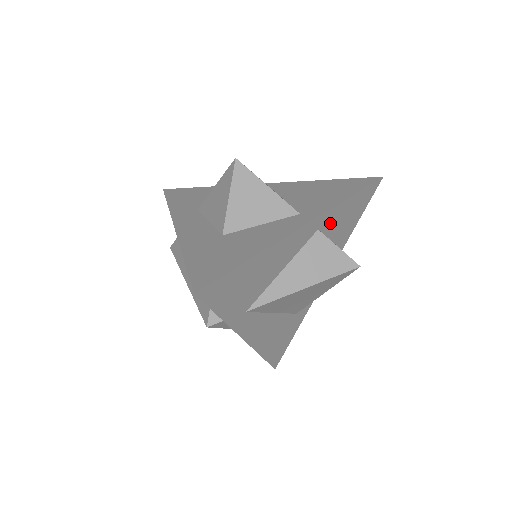
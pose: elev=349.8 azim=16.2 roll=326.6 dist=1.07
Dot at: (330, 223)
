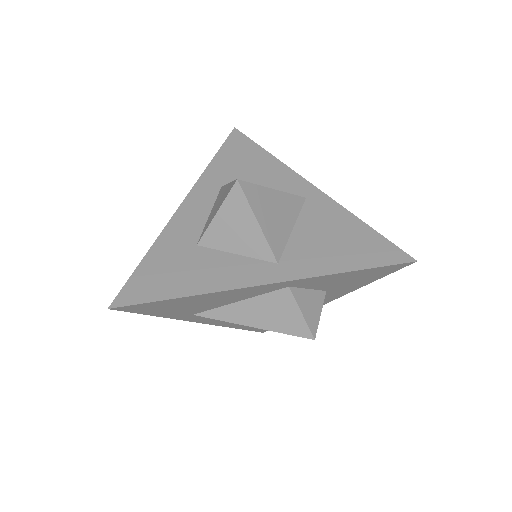
Dot at: (312, 283)
